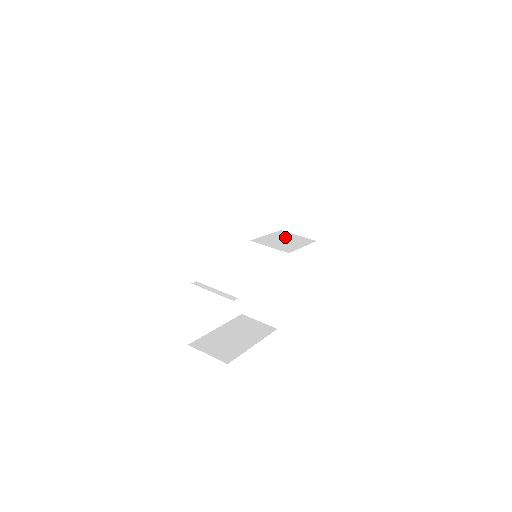
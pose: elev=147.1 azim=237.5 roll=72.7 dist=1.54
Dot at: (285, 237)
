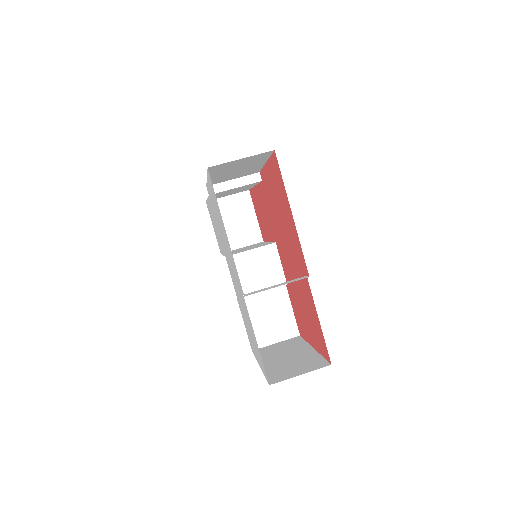
Dot at: (239, 249)
